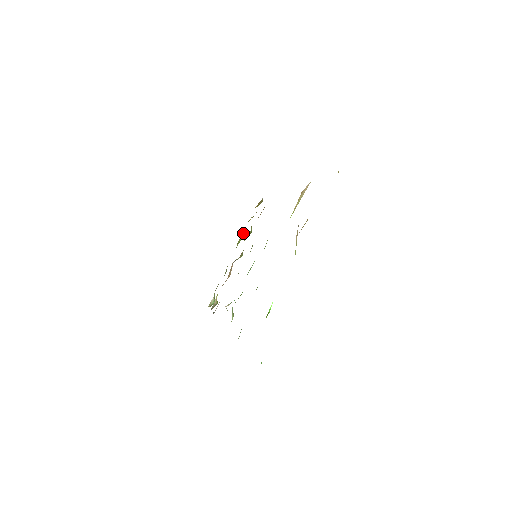
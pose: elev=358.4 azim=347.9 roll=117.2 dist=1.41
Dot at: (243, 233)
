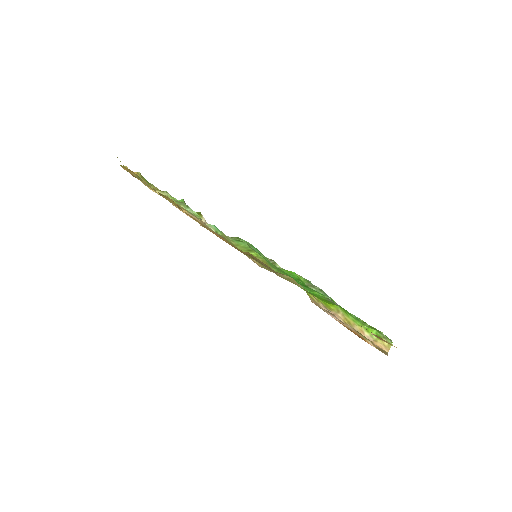
Dot at: occluded
